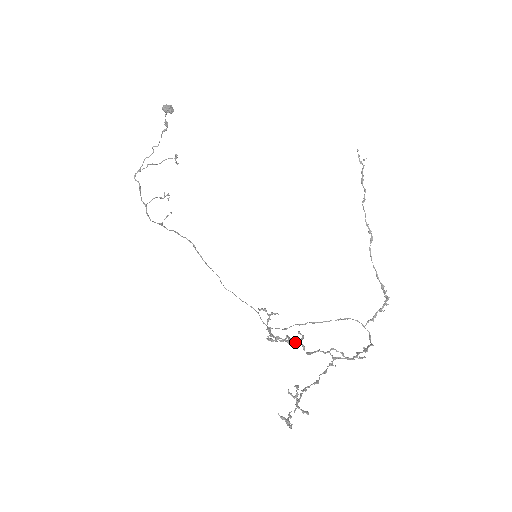
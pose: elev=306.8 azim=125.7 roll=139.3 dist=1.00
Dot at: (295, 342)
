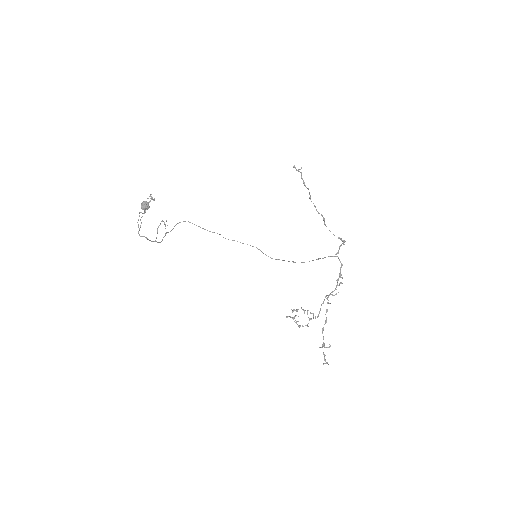
Dot at: occluded
